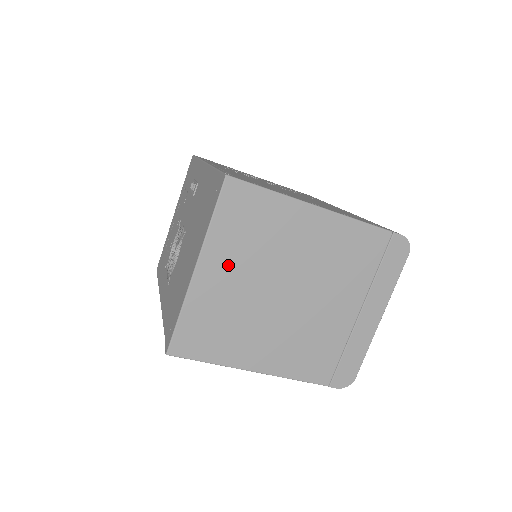
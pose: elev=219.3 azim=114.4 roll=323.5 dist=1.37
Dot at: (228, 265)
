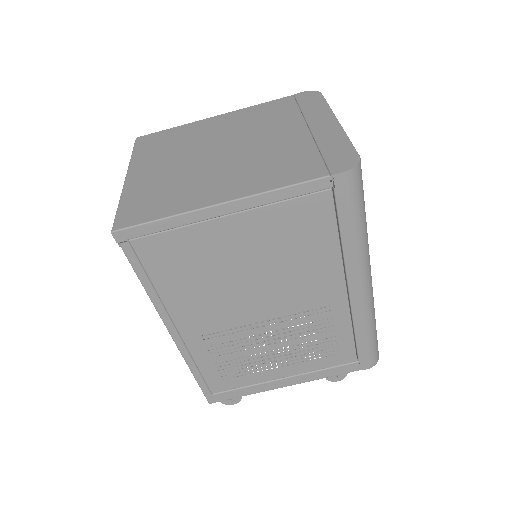
Dot at: (155, 164)
